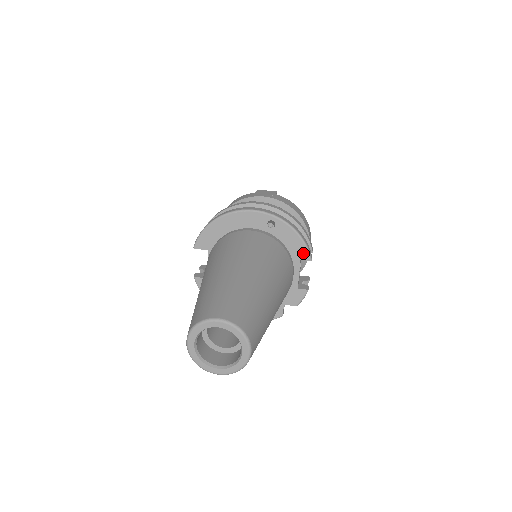
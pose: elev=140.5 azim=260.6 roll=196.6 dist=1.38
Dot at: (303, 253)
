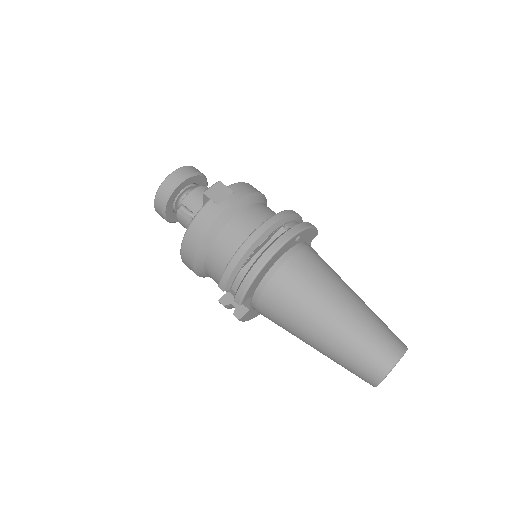
Dot at: (314, 235)
